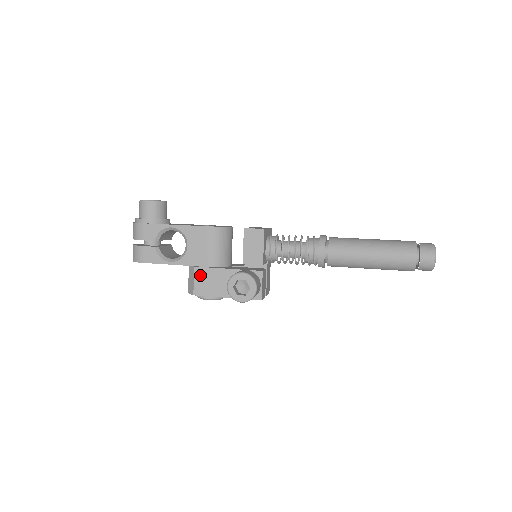
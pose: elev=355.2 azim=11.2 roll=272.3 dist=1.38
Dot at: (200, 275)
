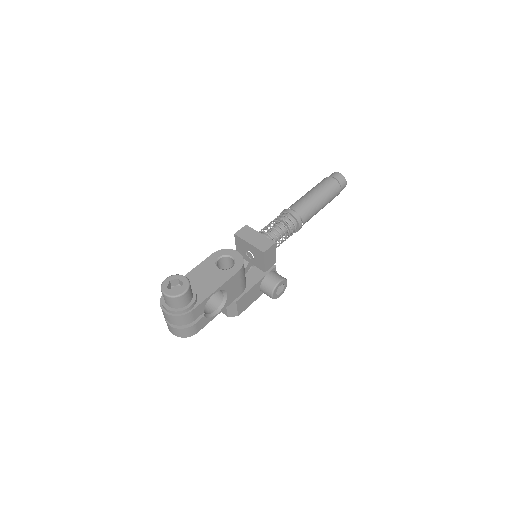
Dot at: (241, 302)
